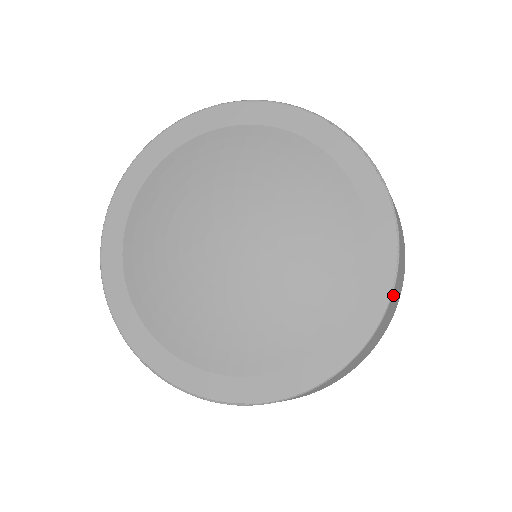
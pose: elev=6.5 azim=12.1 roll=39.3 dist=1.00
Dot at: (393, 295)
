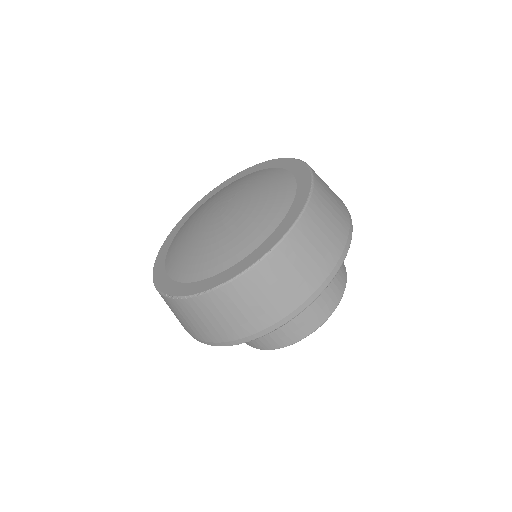
Dot at: (315, 201)
